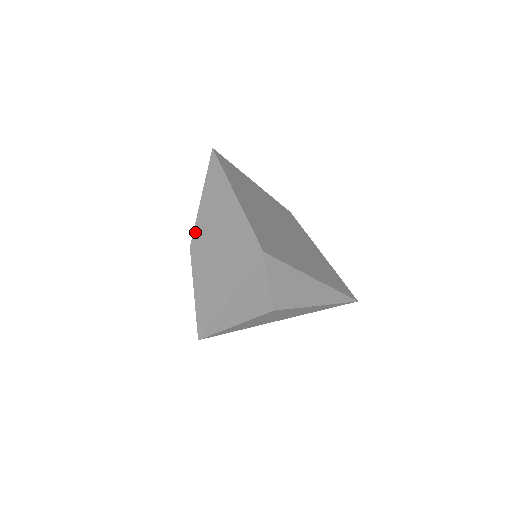
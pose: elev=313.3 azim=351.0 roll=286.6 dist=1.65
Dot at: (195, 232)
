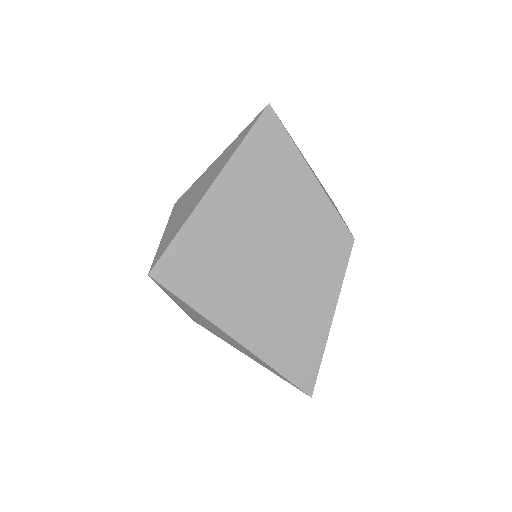
Dot at: (185, 193)
